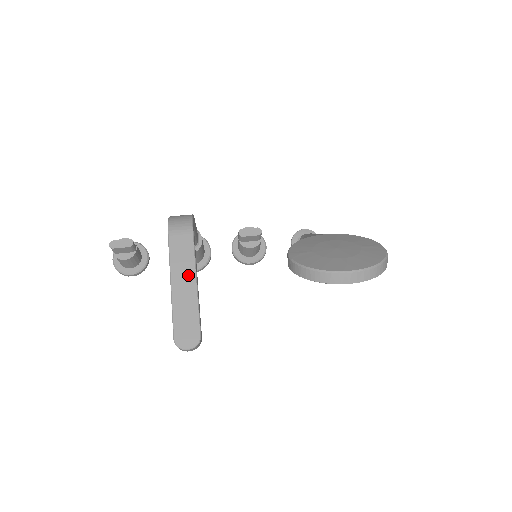
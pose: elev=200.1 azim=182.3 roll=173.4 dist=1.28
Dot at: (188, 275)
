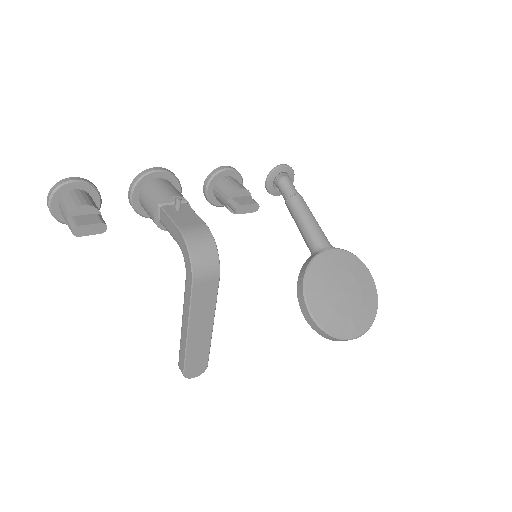
Dot at: (206, 320)
